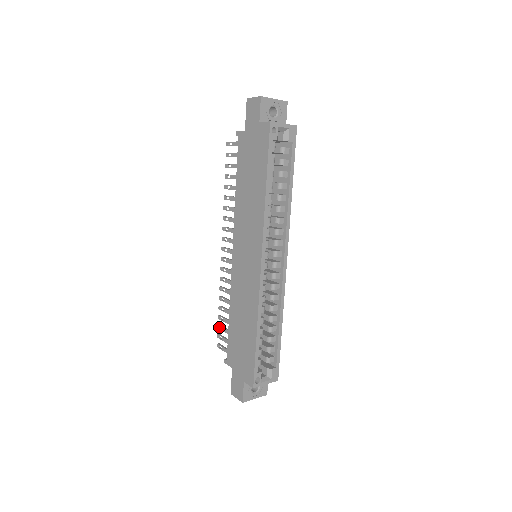
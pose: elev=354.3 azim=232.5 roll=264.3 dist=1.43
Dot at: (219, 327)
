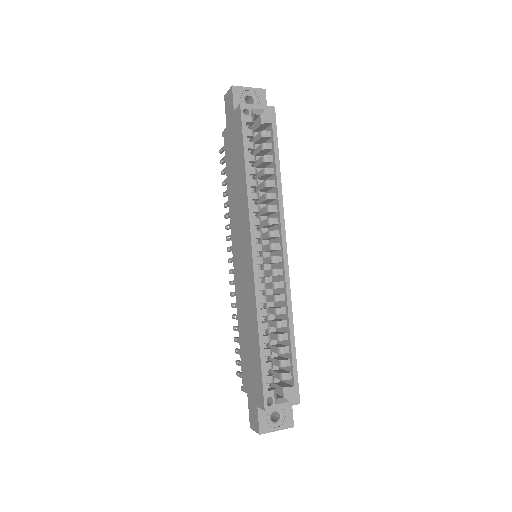
Dot at: (236, 351)
